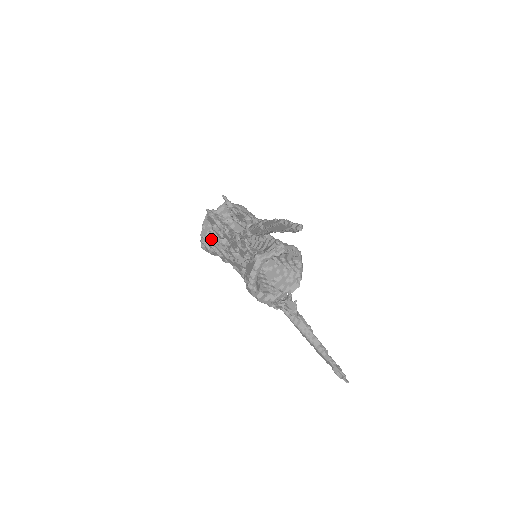
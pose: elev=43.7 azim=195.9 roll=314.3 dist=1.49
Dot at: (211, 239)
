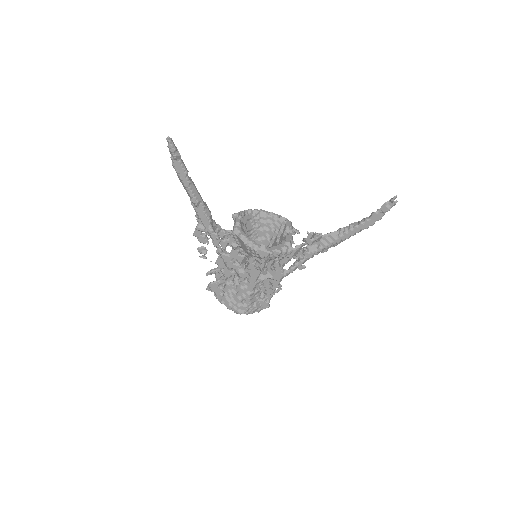
Dot at: (233, 298)
